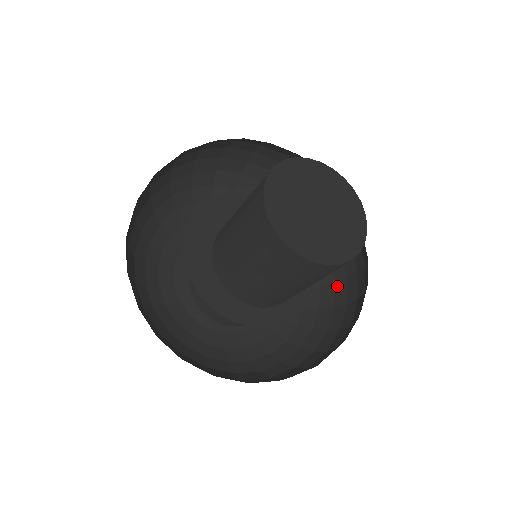
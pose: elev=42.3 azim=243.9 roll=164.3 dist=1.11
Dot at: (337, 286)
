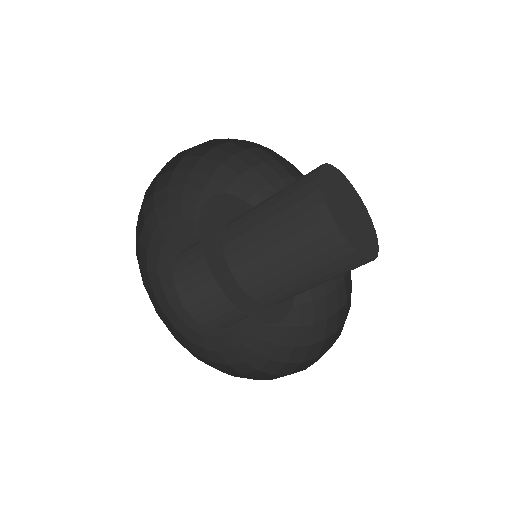
Dot at: occluded
